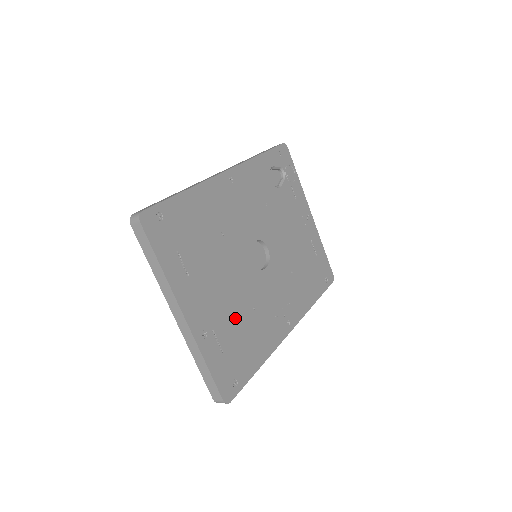
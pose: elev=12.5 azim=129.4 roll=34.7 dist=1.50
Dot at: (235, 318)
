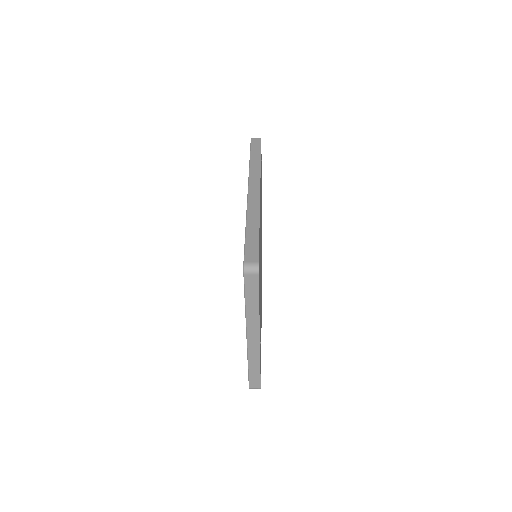
Dot at: occluded
